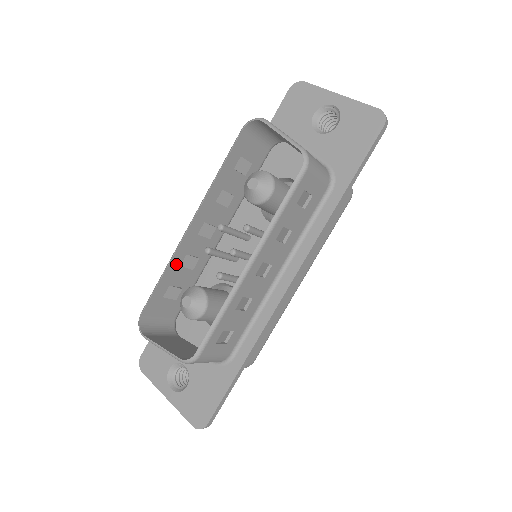
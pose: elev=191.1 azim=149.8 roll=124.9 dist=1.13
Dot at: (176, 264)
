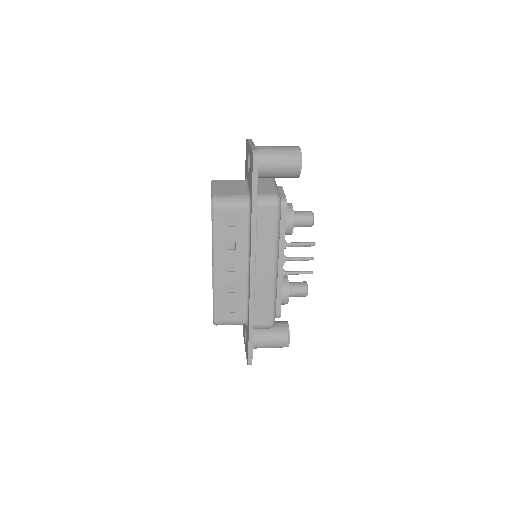
Dot at: occluded
